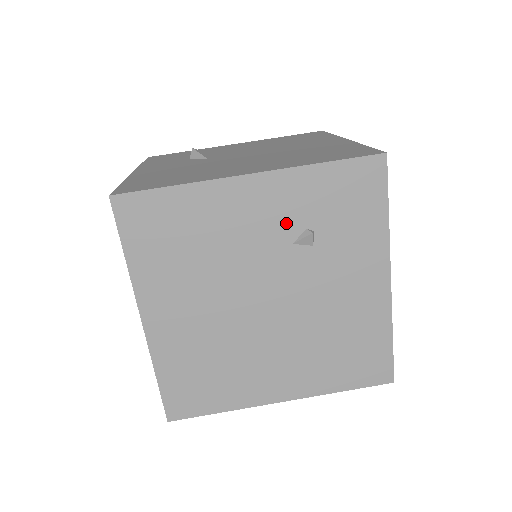
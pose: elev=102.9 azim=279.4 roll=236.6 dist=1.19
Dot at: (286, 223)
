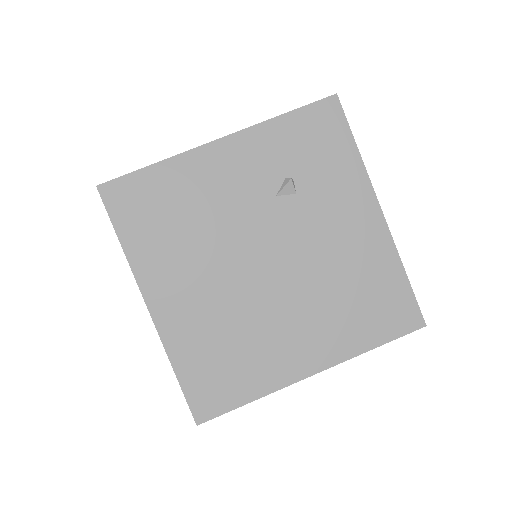
Dot at: (264, 177)
